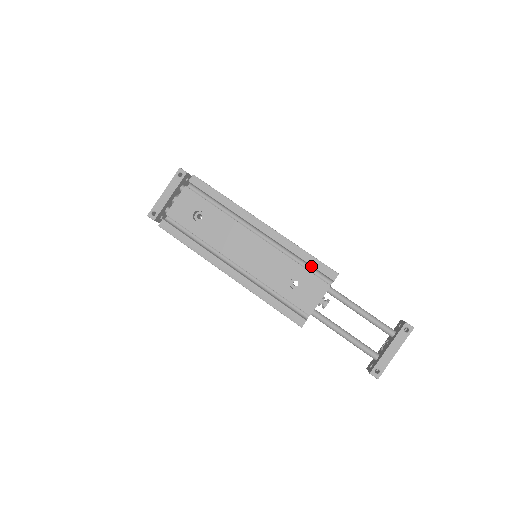
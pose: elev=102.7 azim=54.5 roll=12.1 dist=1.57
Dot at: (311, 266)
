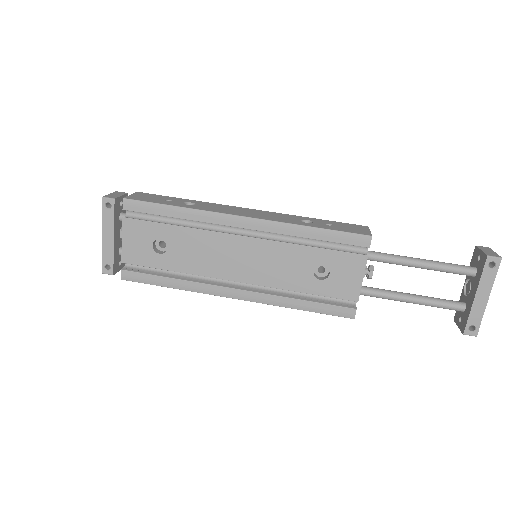
Dot at: (331, 241)
